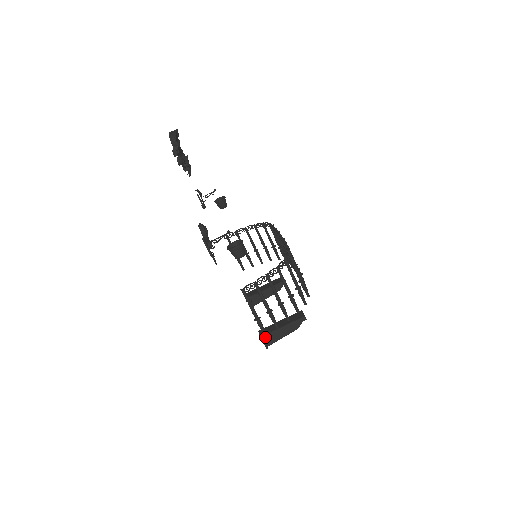
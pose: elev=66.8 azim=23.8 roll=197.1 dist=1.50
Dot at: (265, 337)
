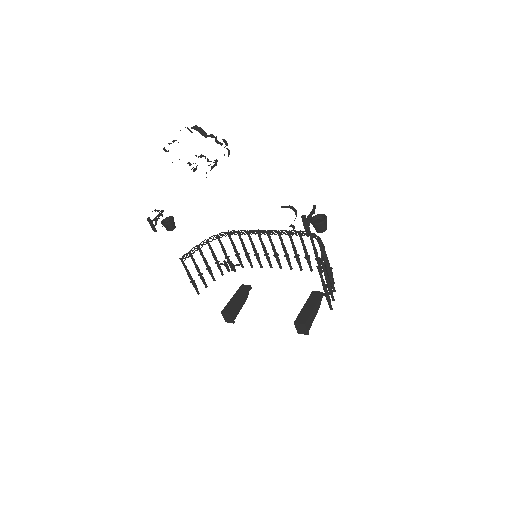
Dot at: (307, 323)
